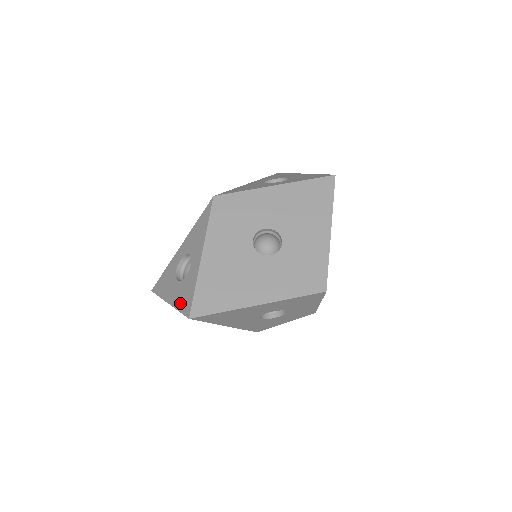
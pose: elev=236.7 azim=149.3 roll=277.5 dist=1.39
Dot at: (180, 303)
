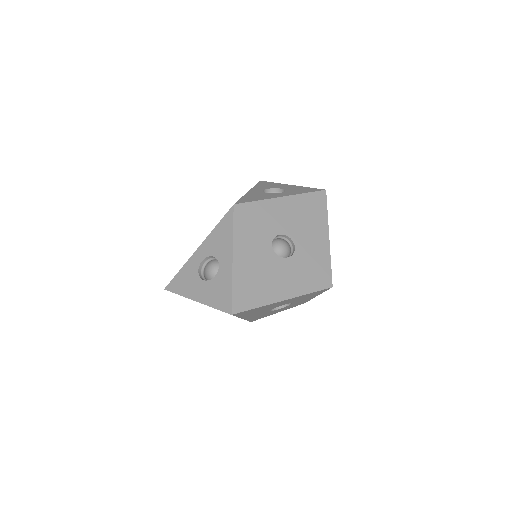
Dot at: (214, 301)
